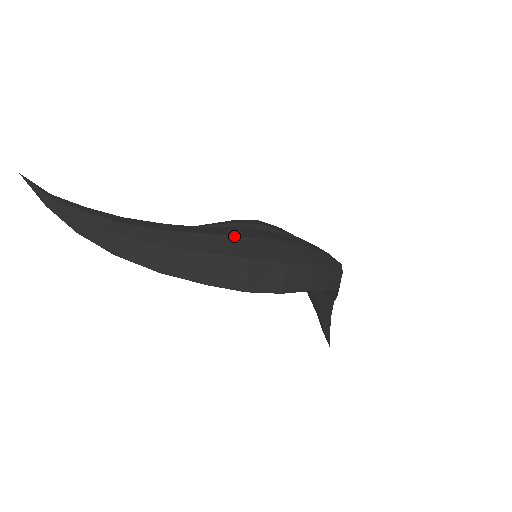
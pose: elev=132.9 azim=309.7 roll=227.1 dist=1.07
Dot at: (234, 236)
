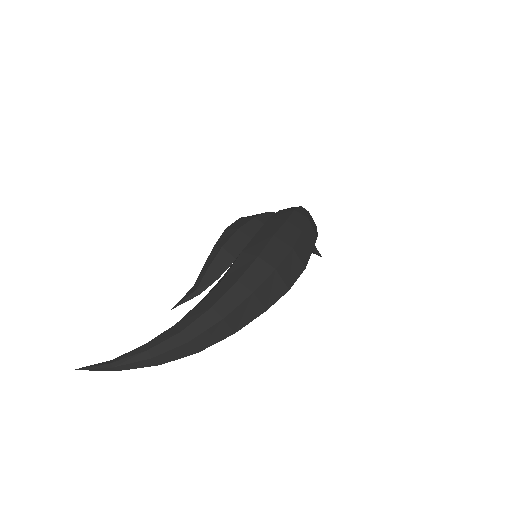
Dot at: (252, 264)
